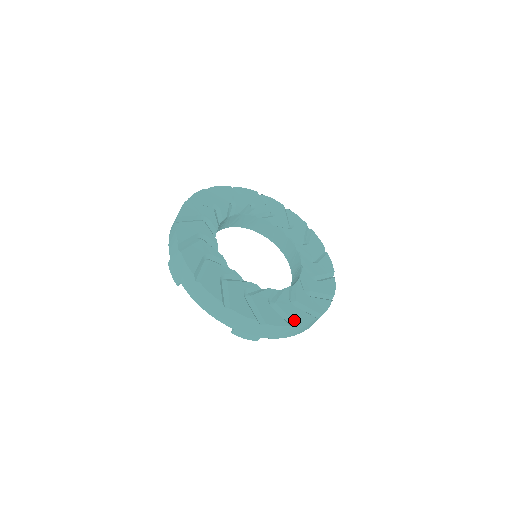
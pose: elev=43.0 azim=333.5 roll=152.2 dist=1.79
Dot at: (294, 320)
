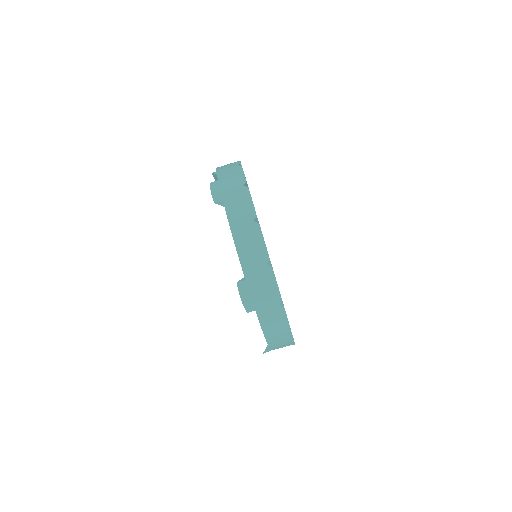
Dot at: occluded
